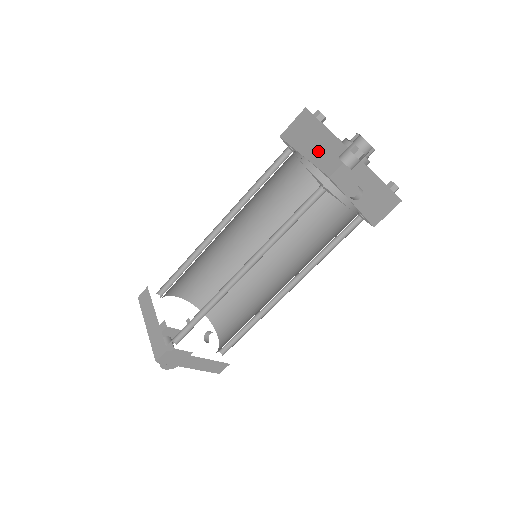
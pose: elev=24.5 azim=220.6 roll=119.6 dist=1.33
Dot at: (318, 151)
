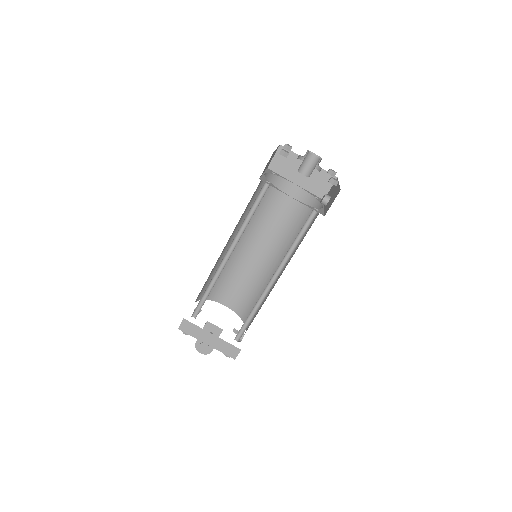
Dot at: (304, 178)
